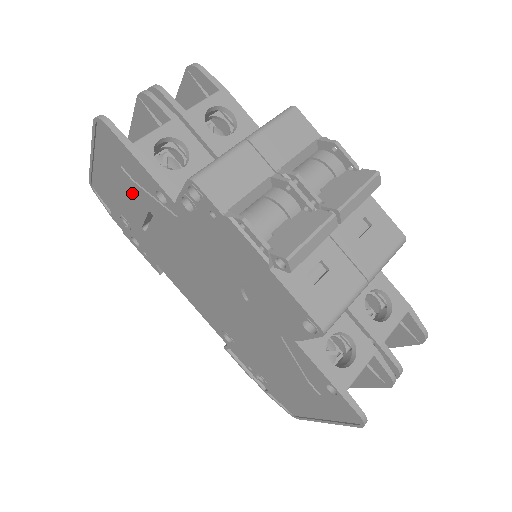
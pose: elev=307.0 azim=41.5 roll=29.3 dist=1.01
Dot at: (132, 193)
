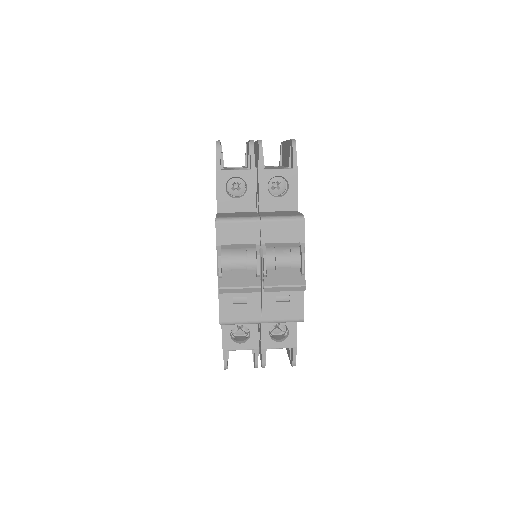
Dot at: occluded
